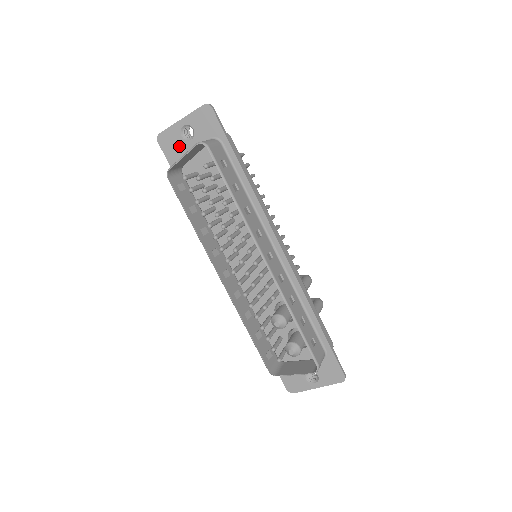
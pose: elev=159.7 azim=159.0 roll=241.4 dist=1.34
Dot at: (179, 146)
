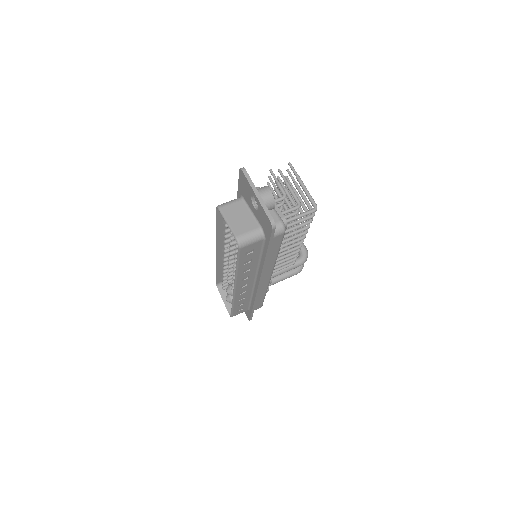
Dot at: (247, 194)
